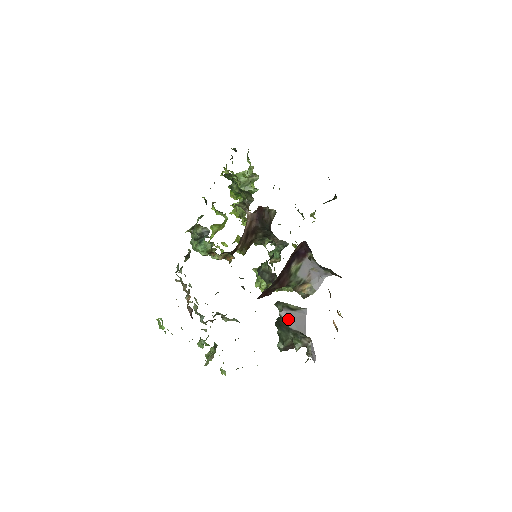
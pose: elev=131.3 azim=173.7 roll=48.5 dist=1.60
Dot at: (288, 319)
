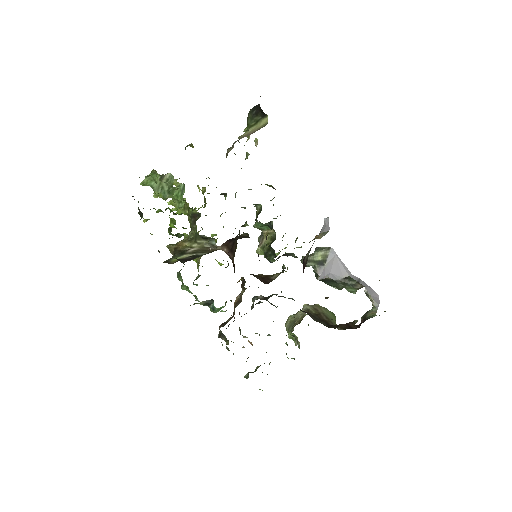
Dot at: (328, 276)
